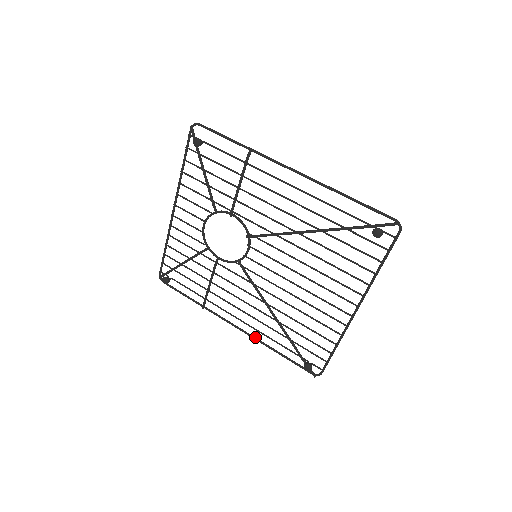
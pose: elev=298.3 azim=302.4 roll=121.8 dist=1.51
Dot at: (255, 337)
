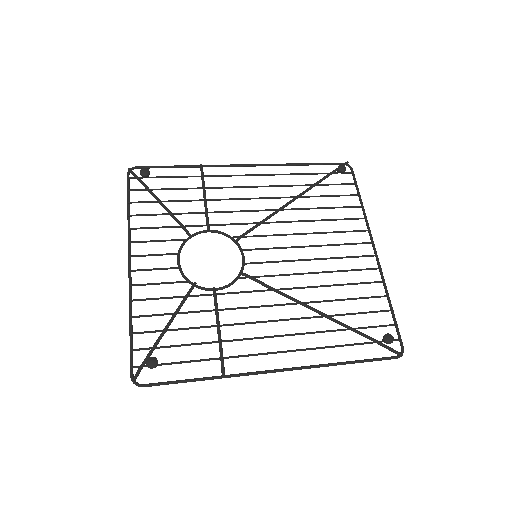
Dot at: (310, 365)
